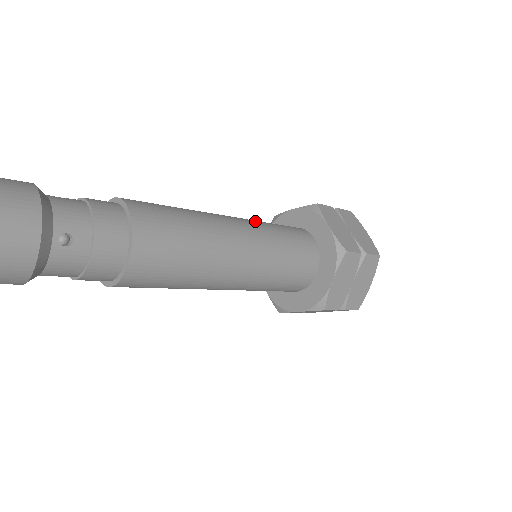
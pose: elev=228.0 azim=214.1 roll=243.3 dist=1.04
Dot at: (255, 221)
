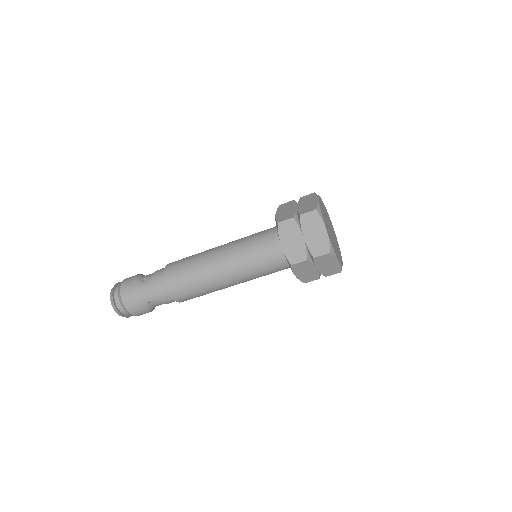
Dot at: (238, 248)
